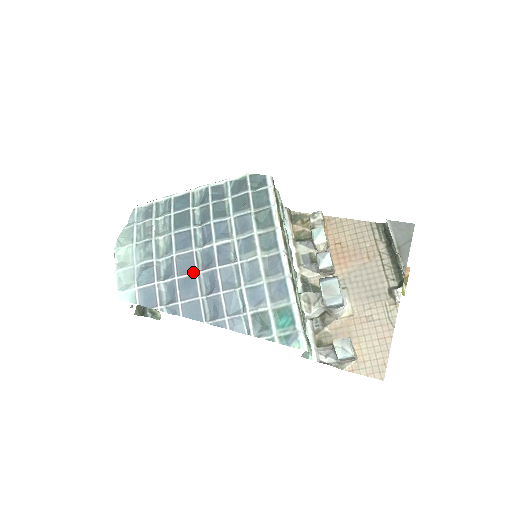
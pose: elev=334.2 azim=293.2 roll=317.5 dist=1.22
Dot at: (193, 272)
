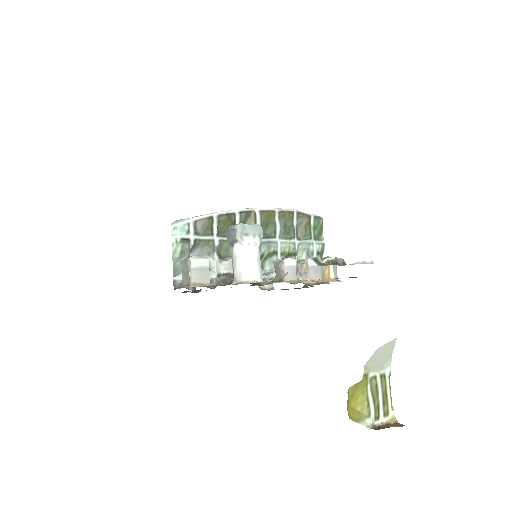
Dot at: occluded
